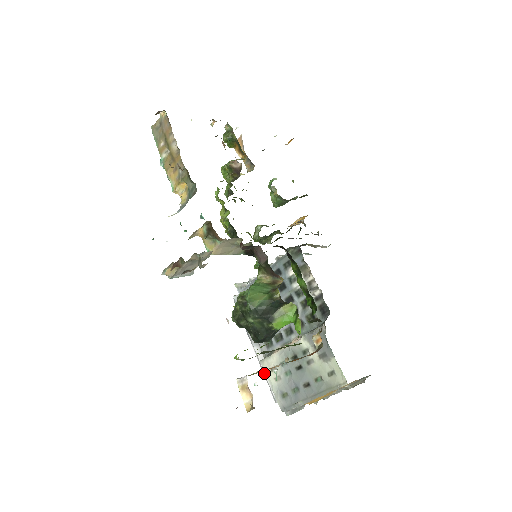
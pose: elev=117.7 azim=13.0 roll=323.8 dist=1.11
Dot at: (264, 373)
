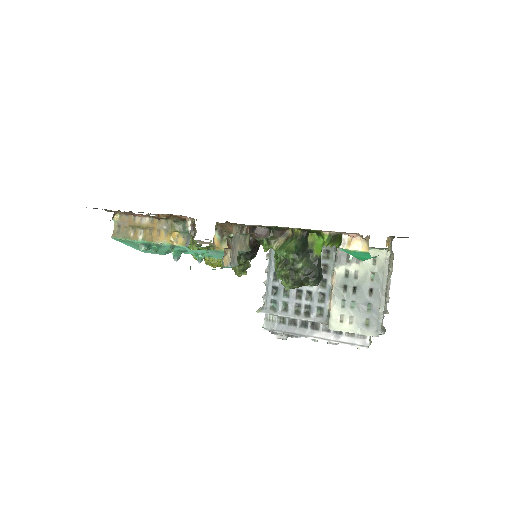
Dot at: (338, 341)
